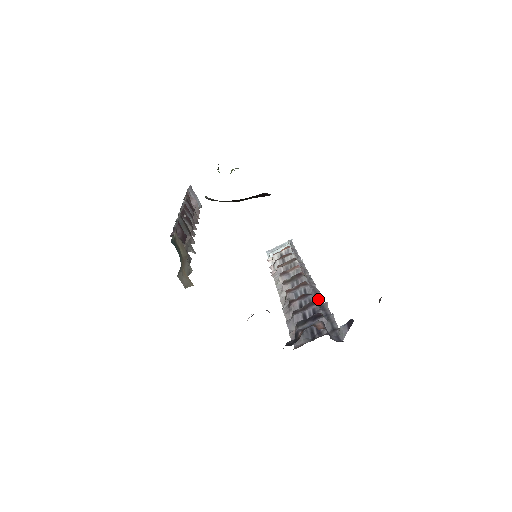
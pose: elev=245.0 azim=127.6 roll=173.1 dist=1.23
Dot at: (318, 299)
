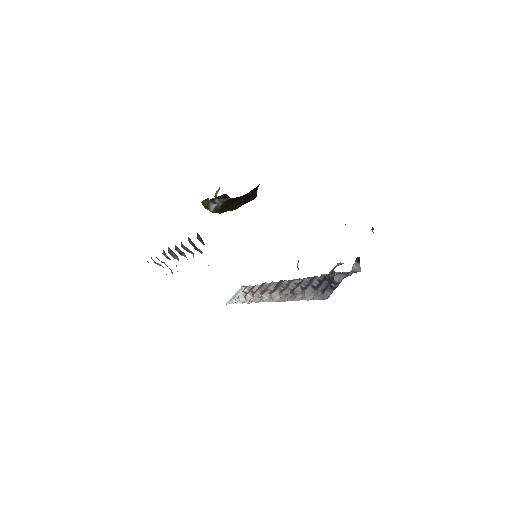
Dot at: occluded
